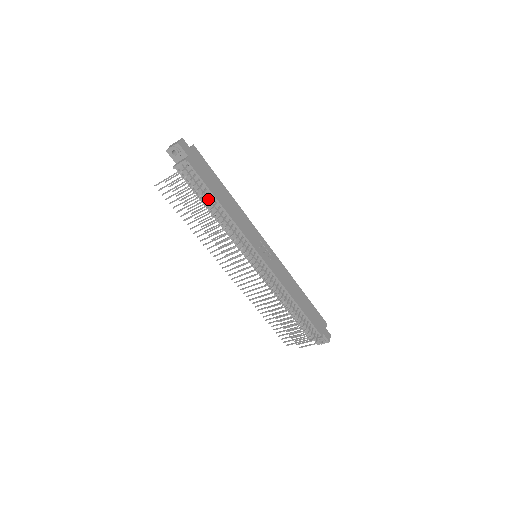
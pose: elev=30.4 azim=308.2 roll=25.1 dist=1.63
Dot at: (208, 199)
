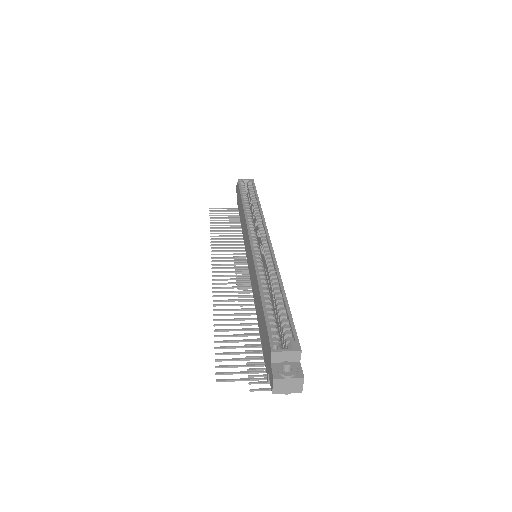
Dot at: occluded
